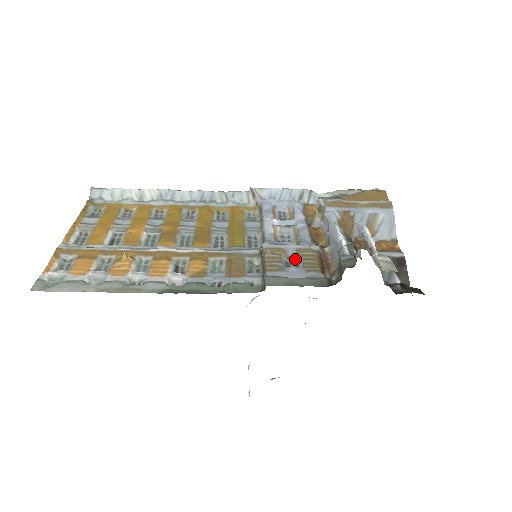
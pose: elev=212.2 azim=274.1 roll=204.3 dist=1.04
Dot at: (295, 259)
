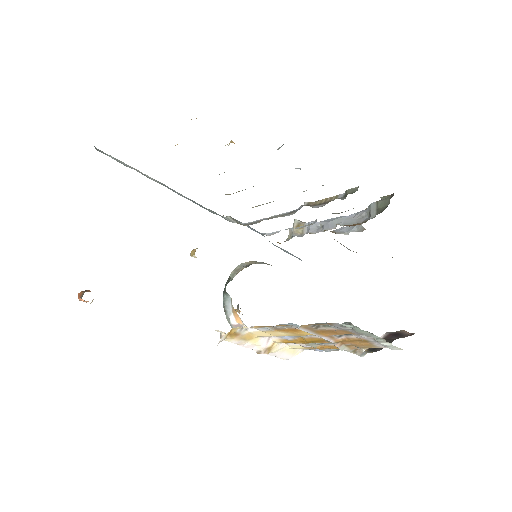
Dot at: (333, 213)
